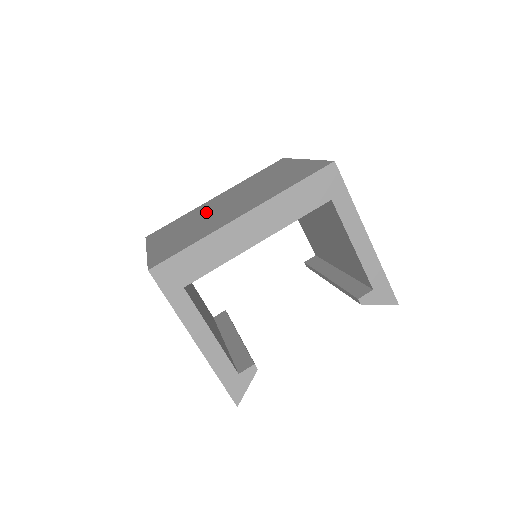
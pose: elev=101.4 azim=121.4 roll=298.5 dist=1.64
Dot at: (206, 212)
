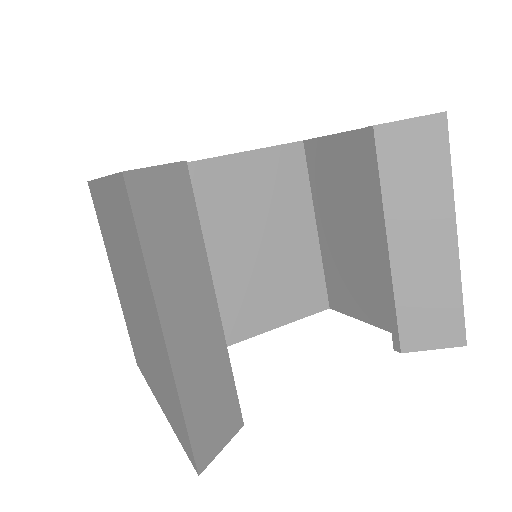
Dot at: occluded
